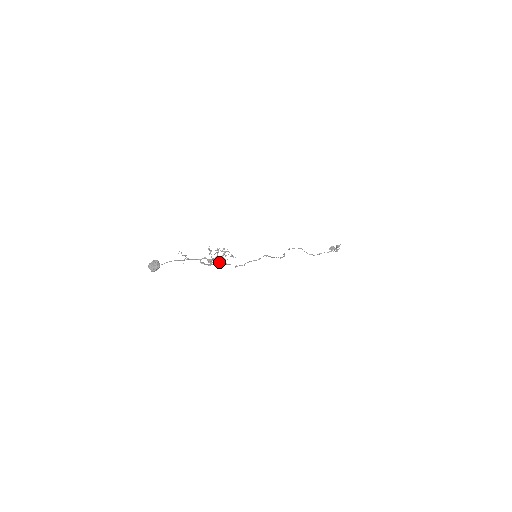
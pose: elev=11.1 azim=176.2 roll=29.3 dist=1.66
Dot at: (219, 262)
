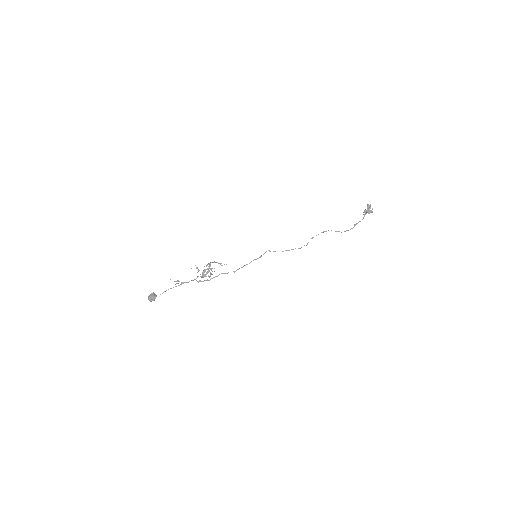
Dot at: (212, 274)
